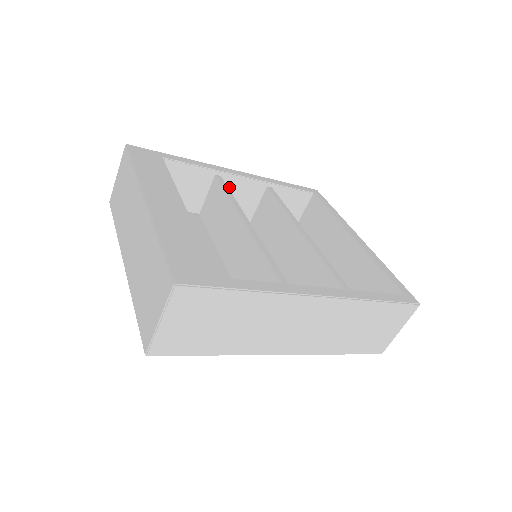
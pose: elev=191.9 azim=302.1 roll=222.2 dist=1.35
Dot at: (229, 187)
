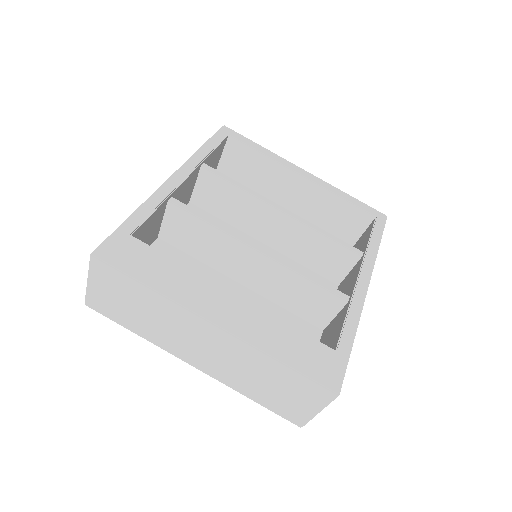
Dot at: (176, 197)
